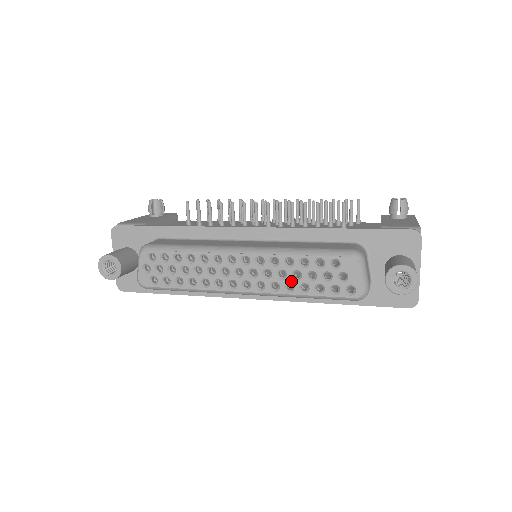
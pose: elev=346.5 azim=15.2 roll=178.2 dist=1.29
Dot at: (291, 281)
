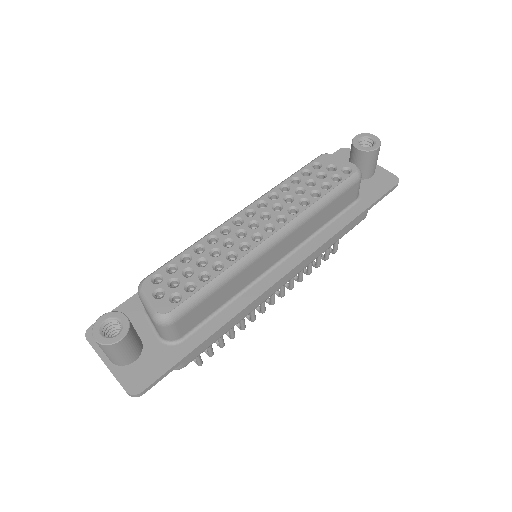
Dot at: (300, 197)
